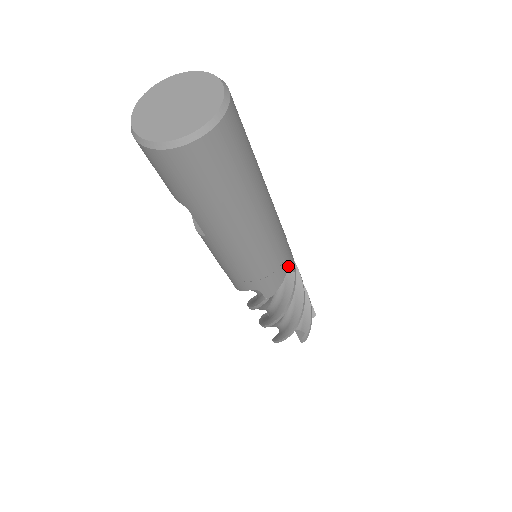
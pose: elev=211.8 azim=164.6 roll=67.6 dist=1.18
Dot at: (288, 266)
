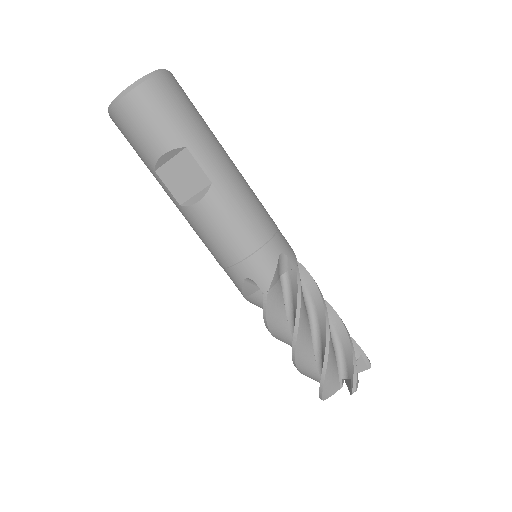
Dot at: occluded
